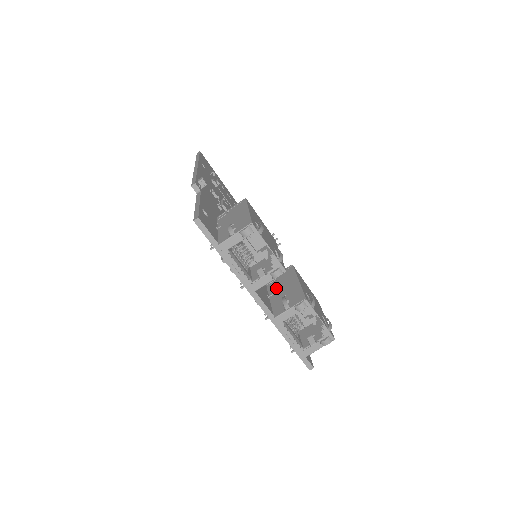
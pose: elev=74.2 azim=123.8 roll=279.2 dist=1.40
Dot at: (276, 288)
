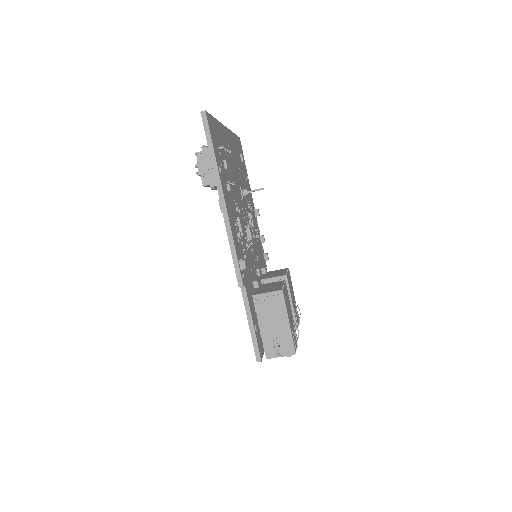
Dot at: occluded
